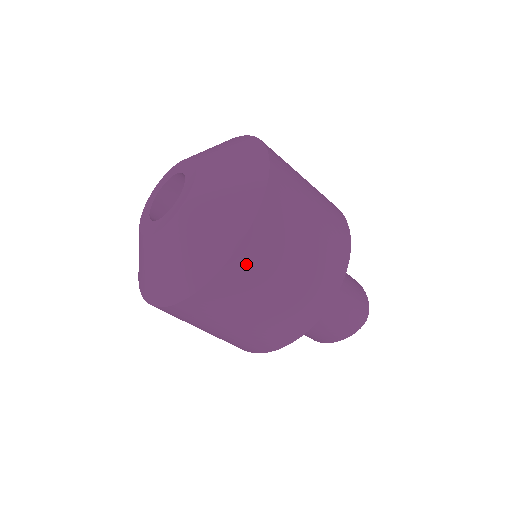
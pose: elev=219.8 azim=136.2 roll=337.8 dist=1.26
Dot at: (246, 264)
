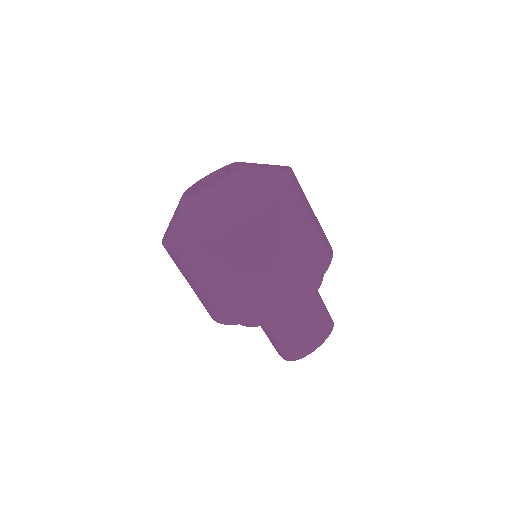
Dot at: (297, 186)
